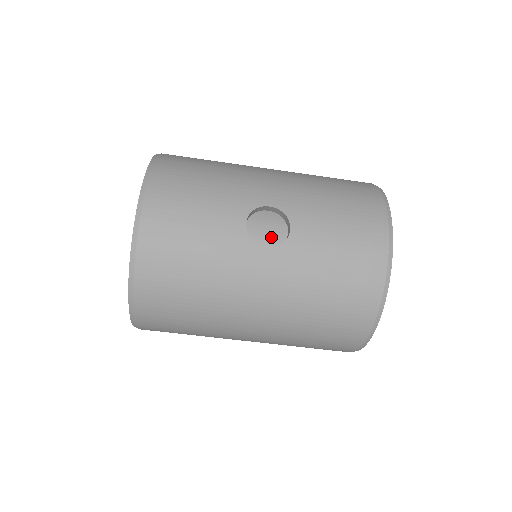
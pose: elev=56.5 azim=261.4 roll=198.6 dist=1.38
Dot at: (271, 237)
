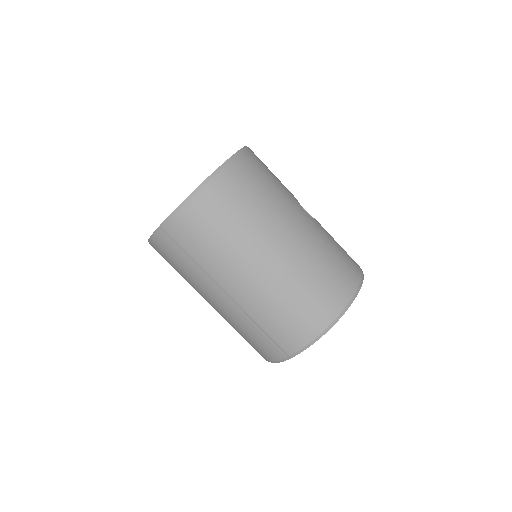
Dot at: occluded
